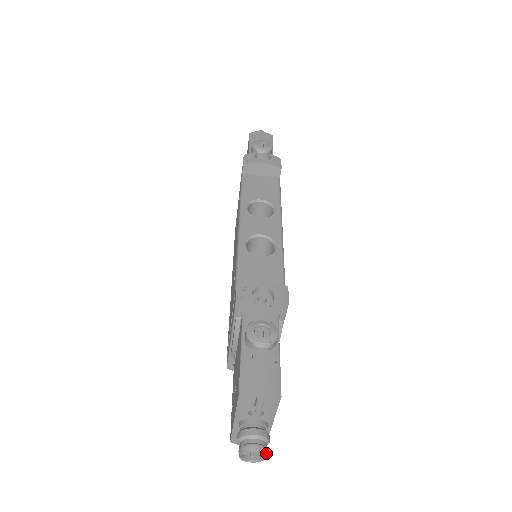
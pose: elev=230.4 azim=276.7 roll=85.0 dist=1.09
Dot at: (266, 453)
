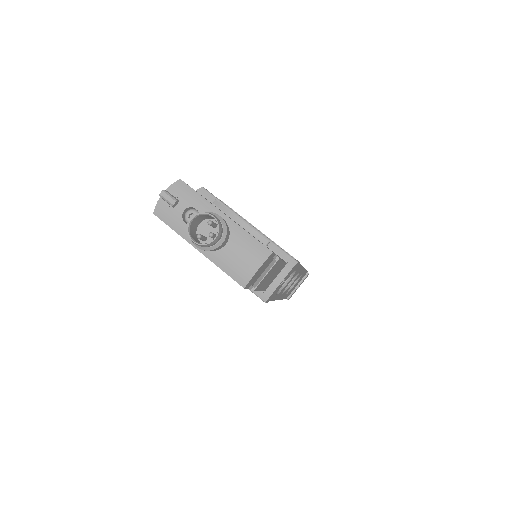
Dot at: (208, 214)
